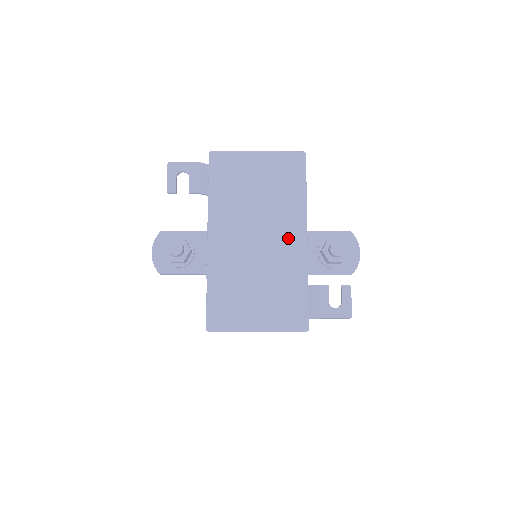
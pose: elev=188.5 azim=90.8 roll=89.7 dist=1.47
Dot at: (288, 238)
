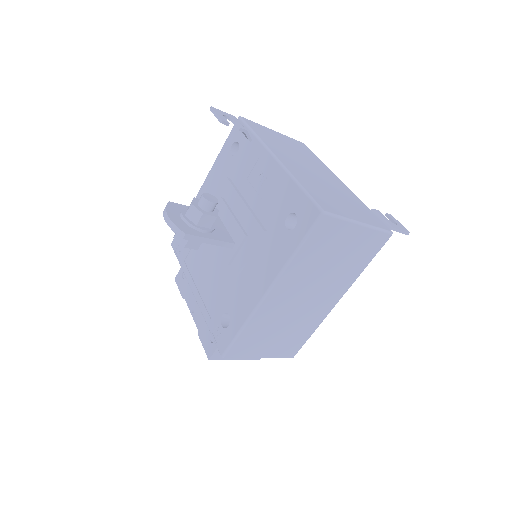
Dot at: (331, 178)
